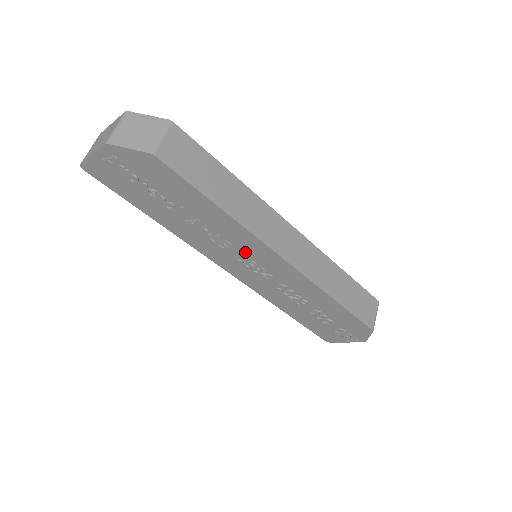
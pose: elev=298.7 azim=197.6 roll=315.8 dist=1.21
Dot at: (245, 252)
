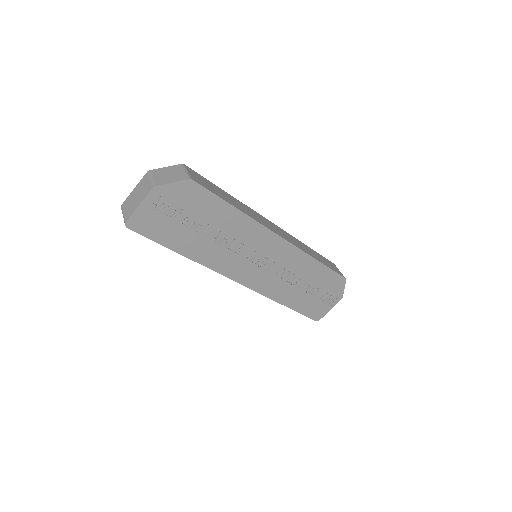
Dot at: (254, 248)
